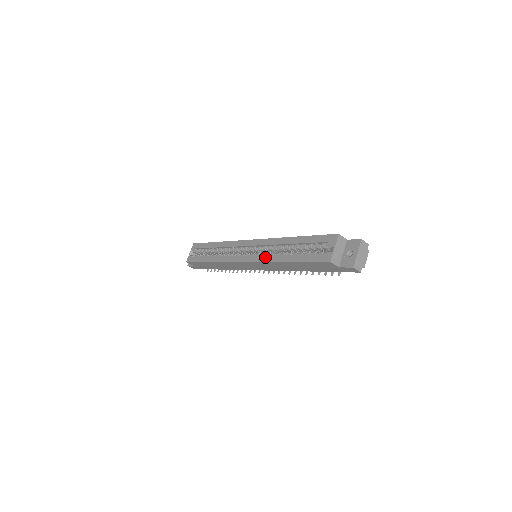
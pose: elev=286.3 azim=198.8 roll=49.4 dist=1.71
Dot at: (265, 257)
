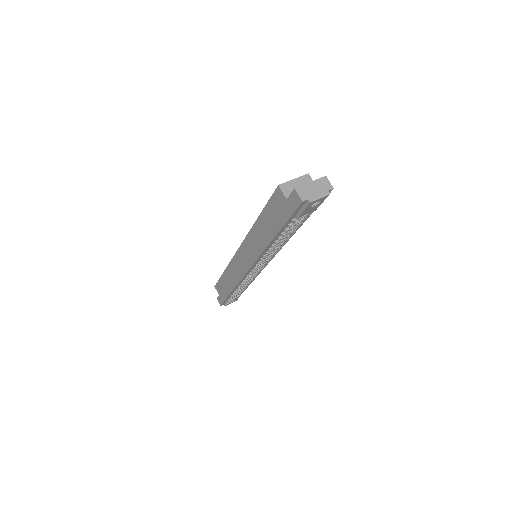
Dot at: occluded
